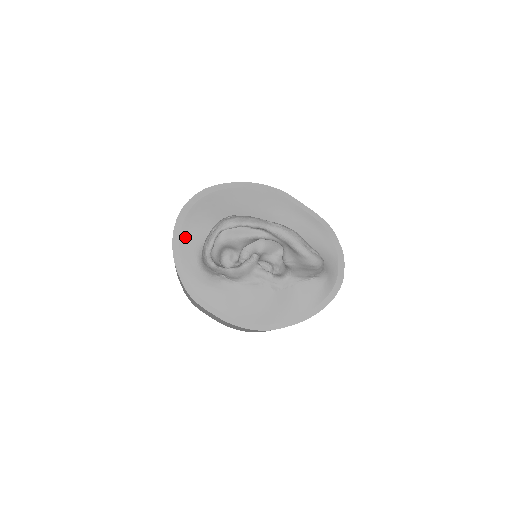
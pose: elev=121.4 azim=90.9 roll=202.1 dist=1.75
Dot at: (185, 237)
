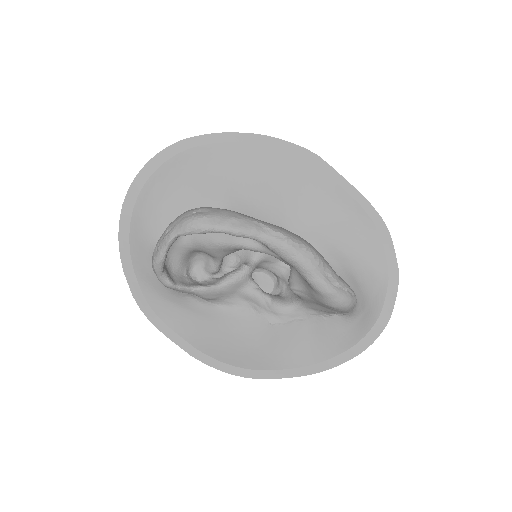
Dot at: (138, 222)
